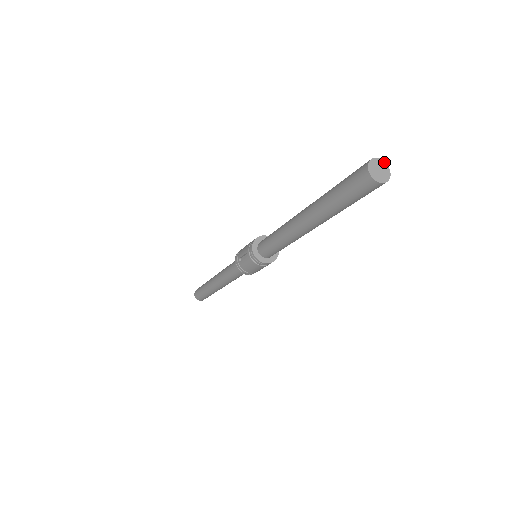
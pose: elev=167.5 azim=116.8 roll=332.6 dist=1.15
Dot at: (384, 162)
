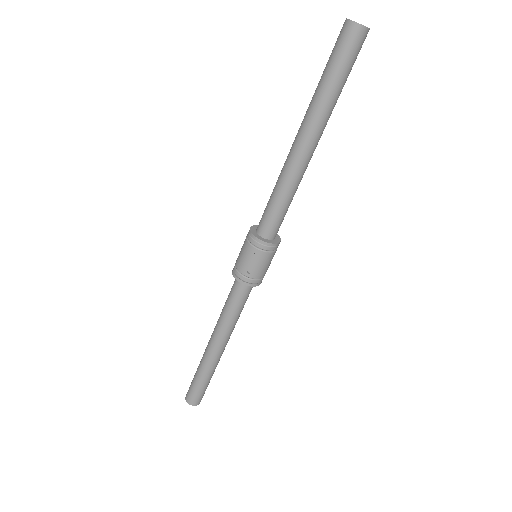
Dot at: occluded
